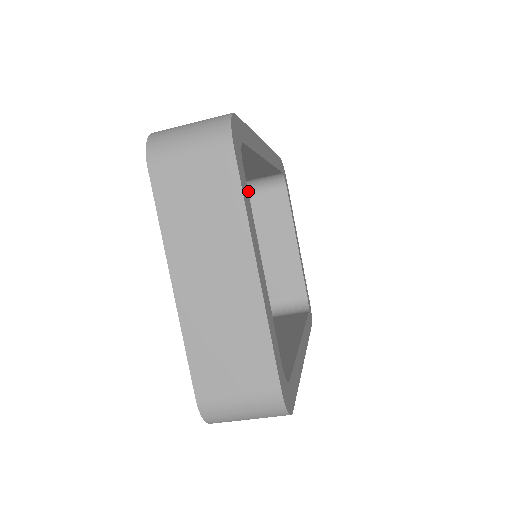
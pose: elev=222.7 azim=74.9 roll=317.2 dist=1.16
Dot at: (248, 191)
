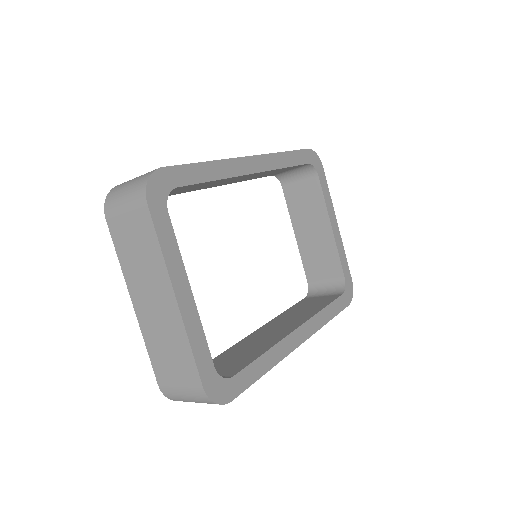
Dot at: (286, 181)
